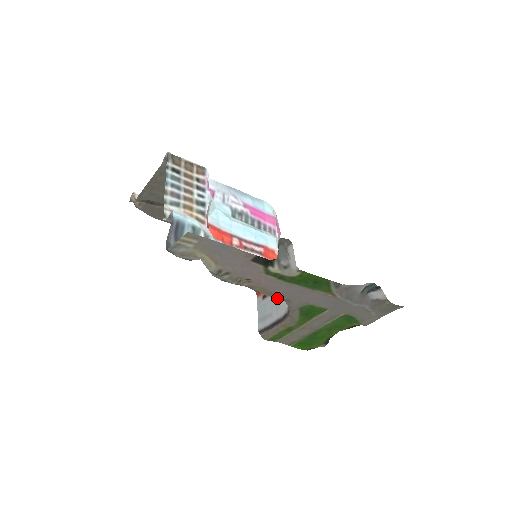
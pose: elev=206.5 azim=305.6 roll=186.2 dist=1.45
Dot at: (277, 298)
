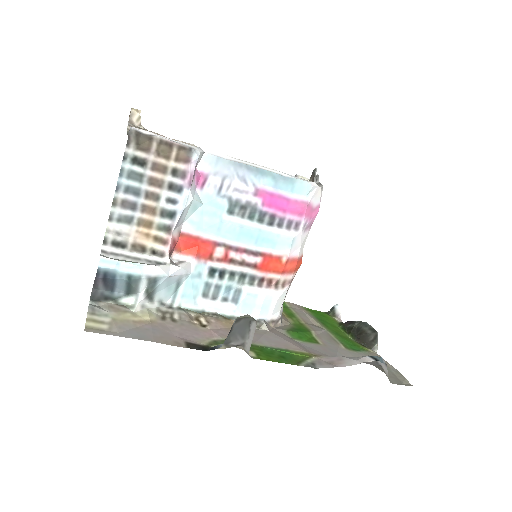
Dot at: occluded
